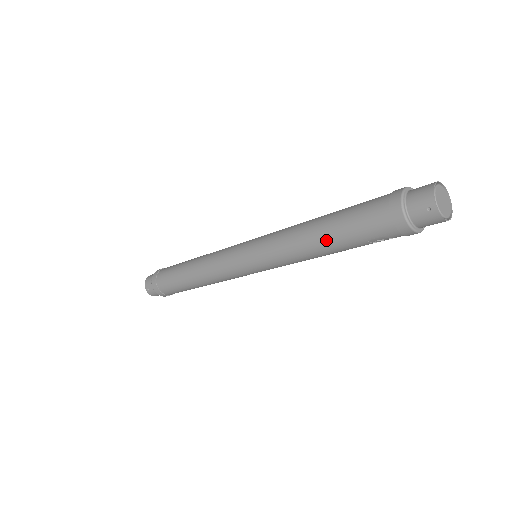
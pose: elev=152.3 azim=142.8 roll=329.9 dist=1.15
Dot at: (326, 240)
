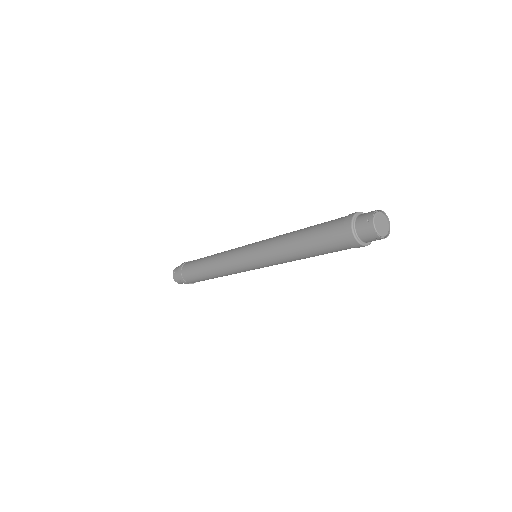
Dot at: (311, 256)
